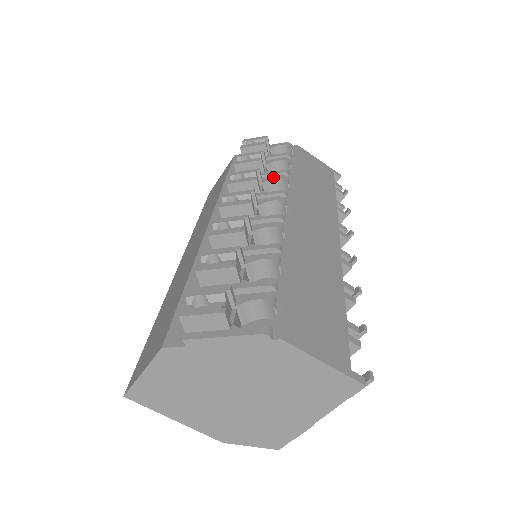
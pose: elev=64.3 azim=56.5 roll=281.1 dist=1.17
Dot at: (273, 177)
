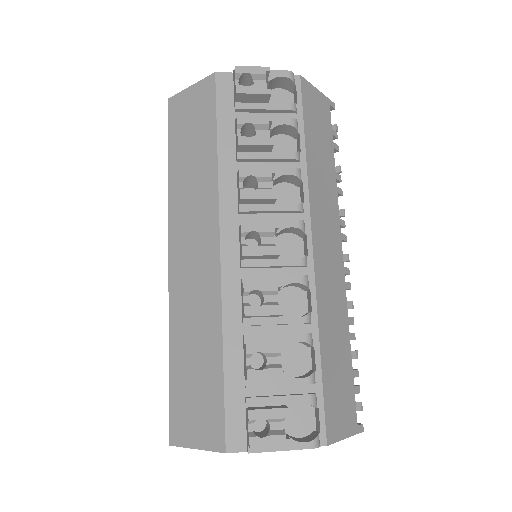
Dot at: (285, 169)
